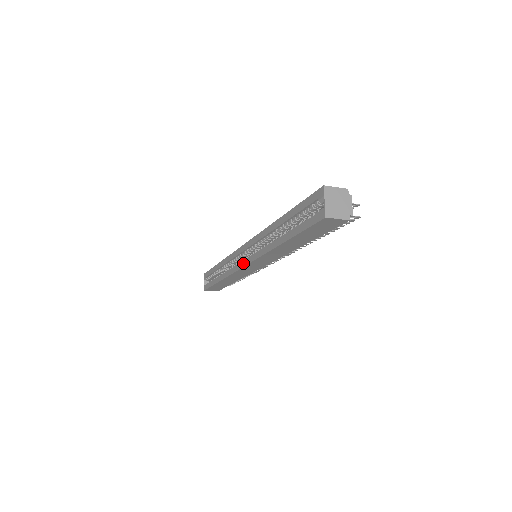
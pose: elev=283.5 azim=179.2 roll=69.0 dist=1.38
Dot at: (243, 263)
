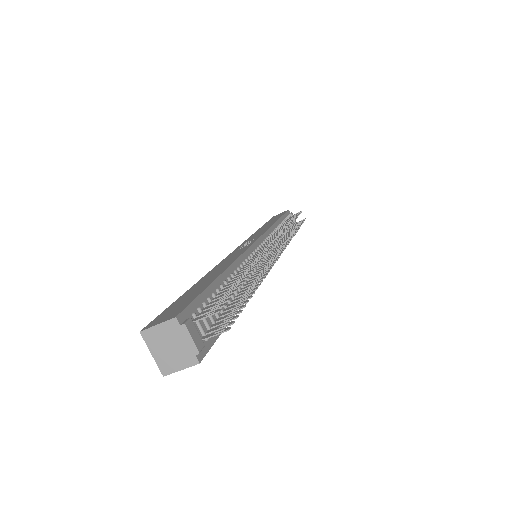
Dot at: occluded
